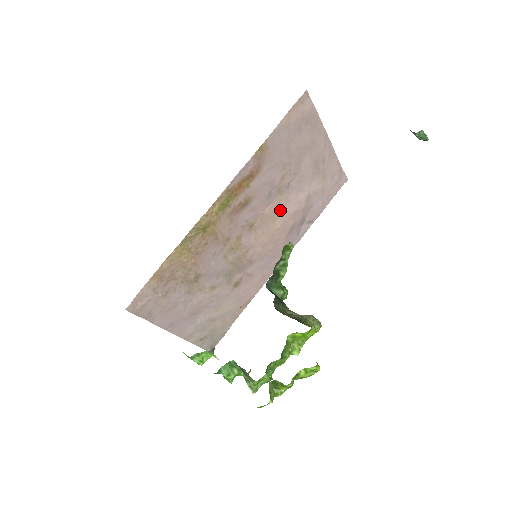
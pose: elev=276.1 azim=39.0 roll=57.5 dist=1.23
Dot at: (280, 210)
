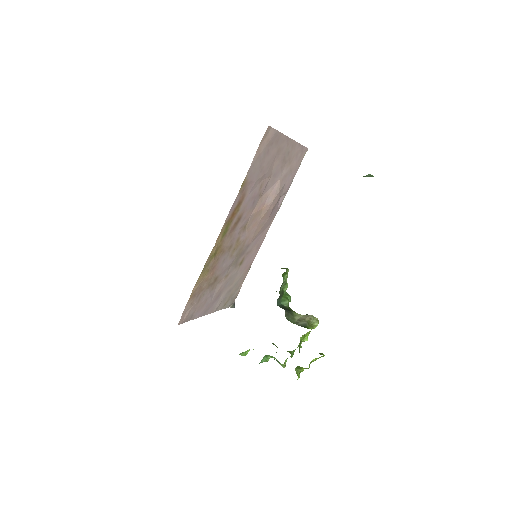
Dot at: (263, 206)
